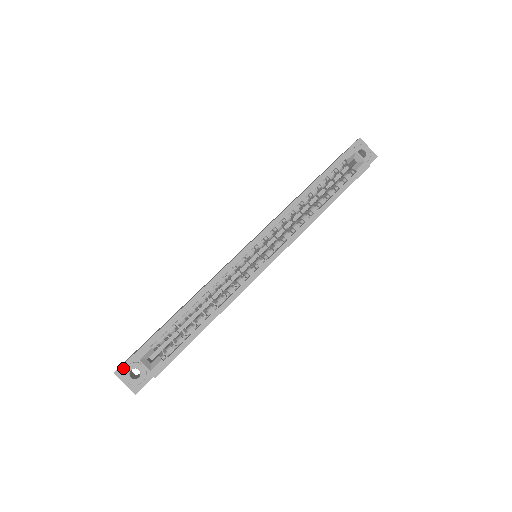
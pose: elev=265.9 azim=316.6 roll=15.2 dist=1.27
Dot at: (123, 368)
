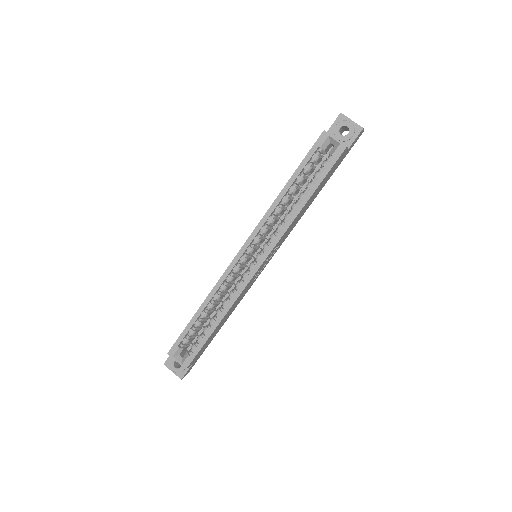
Dot at: (169, 360)
